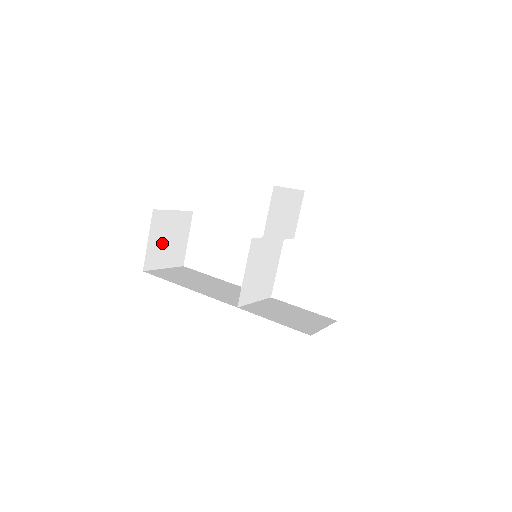
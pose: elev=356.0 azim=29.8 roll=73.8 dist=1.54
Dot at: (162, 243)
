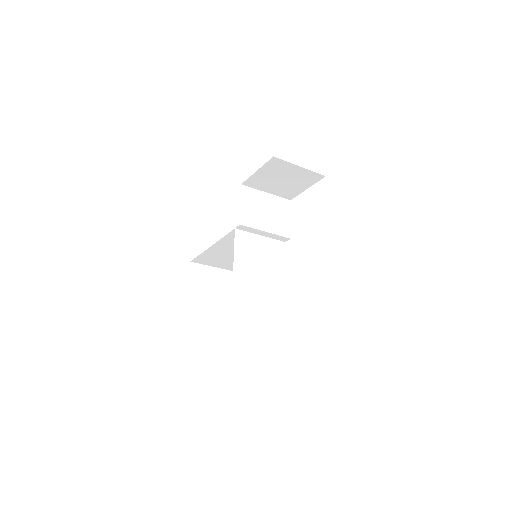
Dot at: (204, 292)
